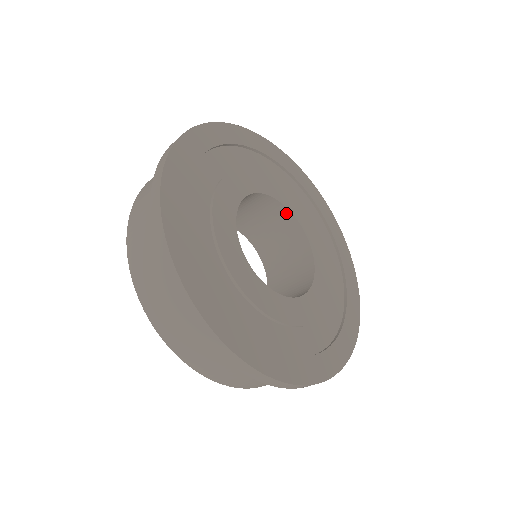
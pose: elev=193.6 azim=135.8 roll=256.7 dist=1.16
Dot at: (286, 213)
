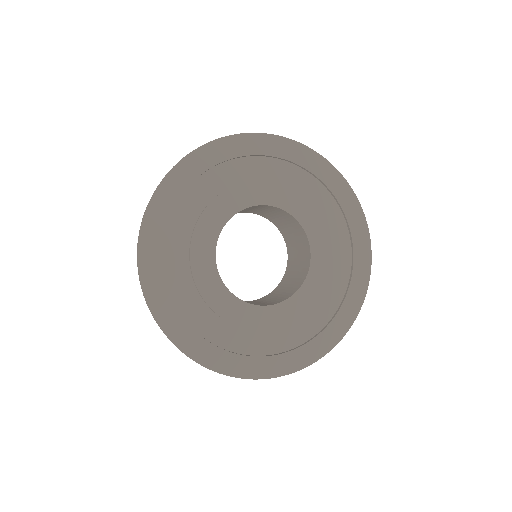
Dot at: (300, 227)
